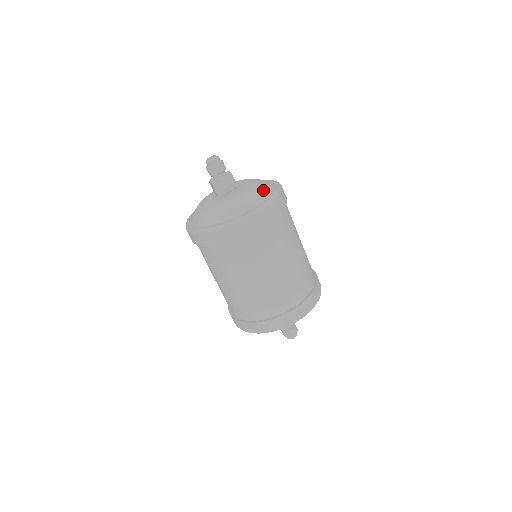
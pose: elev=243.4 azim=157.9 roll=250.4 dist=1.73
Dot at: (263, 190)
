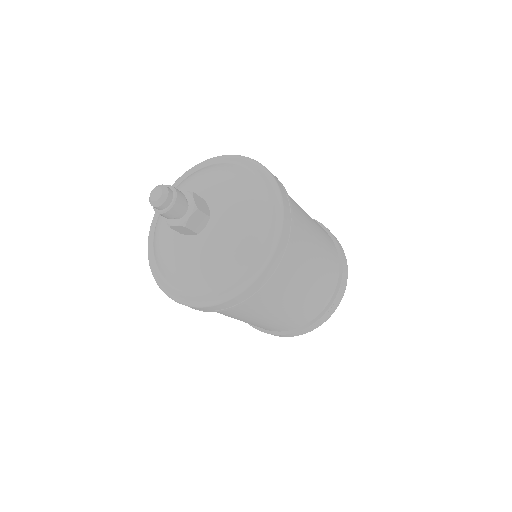
Dot at: (251, 237)
